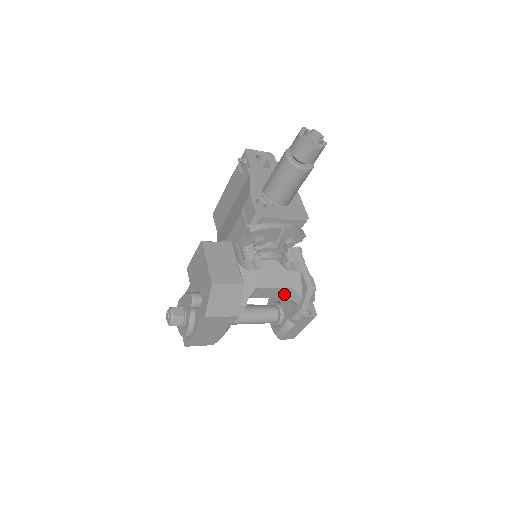
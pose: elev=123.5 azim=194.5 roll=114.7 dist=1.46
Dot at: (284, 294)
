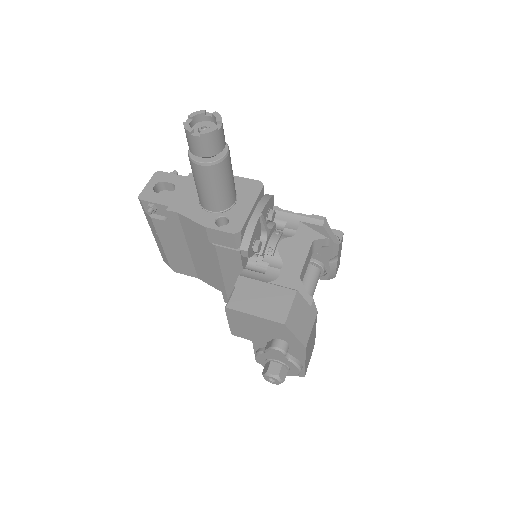
Dot at: (311, 252)
